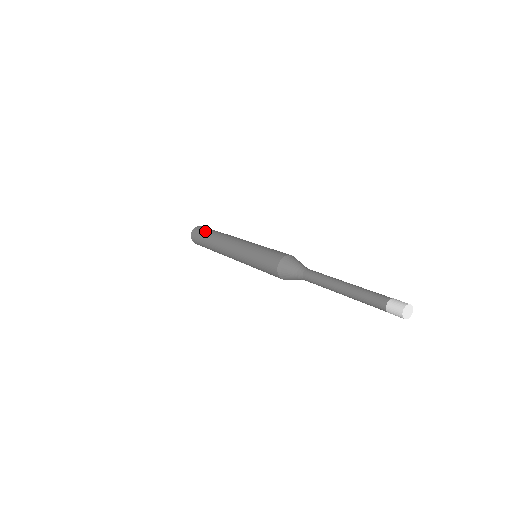
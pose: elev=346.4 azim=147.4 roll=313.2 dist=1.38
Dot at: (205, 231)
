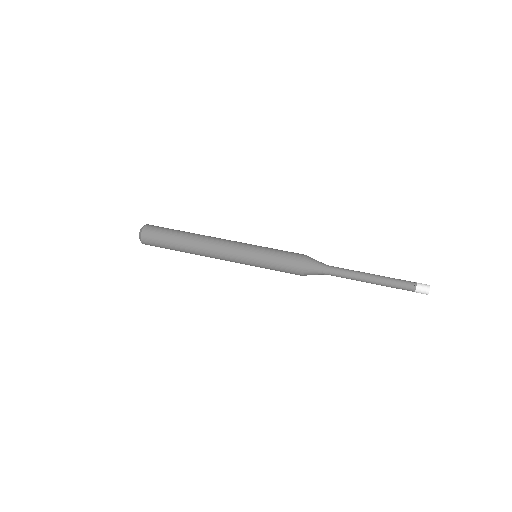
Dot at: (168, 231)
